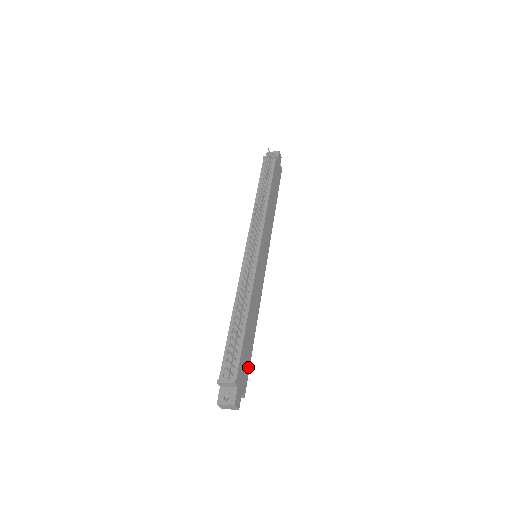
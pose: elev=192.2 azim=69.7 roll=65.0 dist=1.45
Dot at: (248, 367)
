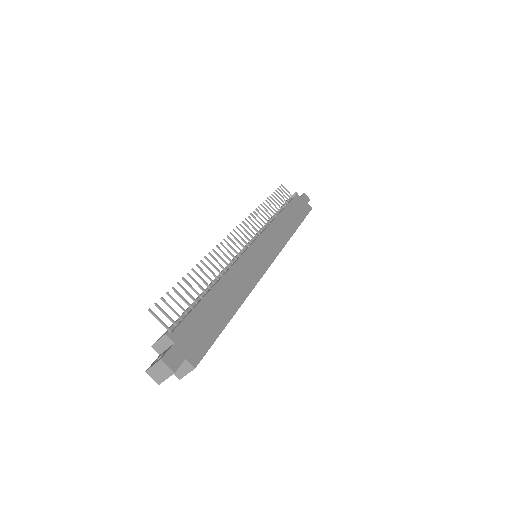
Dot at: (211, 338)
